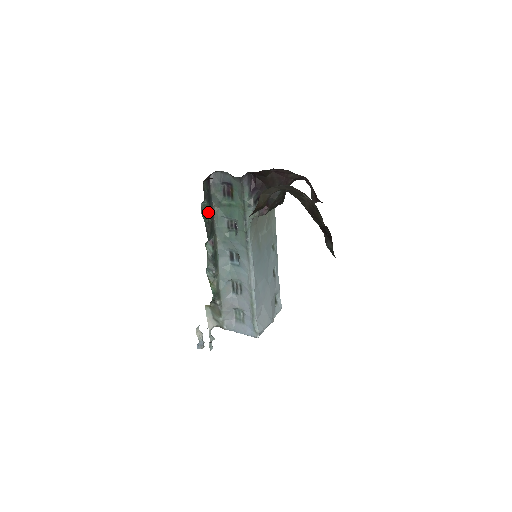
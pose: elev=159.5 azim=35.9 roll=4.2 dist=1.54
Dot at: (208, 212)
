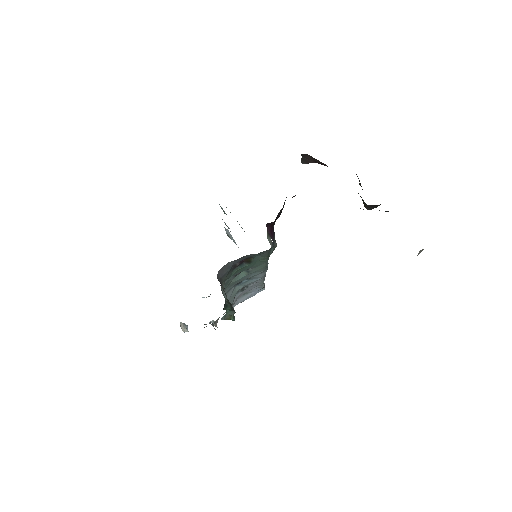
Dot at: occluded
